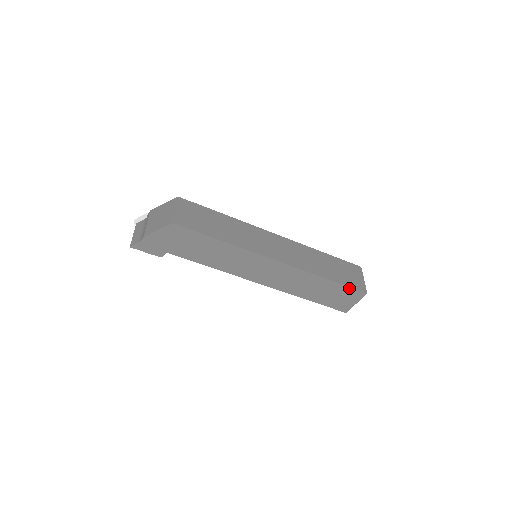
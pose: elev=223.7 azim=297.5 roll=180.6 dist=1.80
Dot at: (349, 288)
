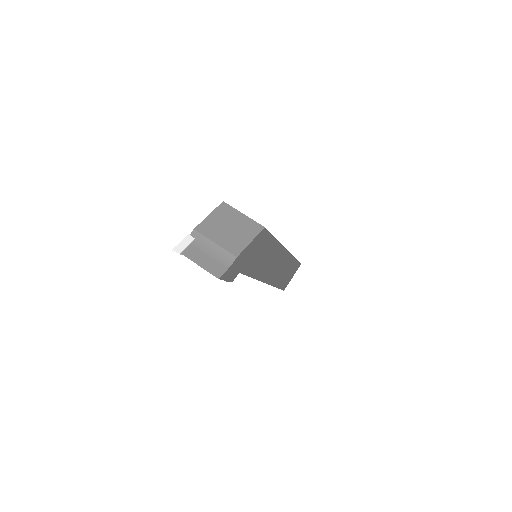
Dot at: (298, 263)
